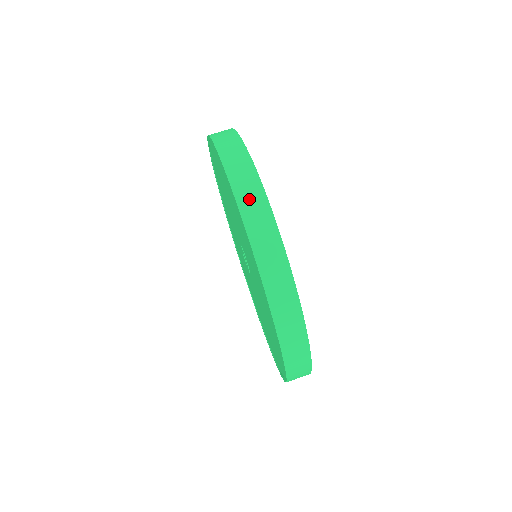
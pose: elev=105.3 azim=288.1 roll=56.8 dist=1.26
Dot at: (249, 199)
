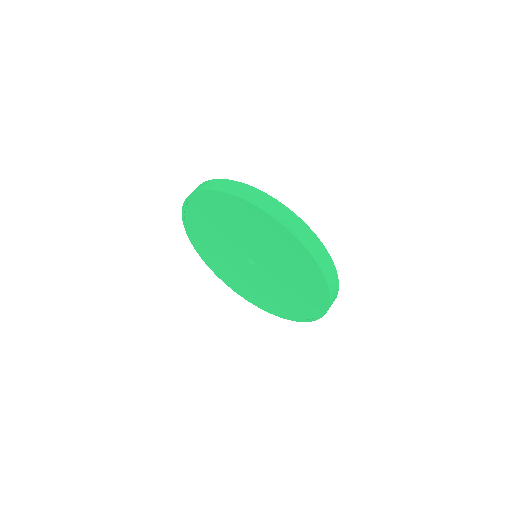
Dot at: (321, 258)
